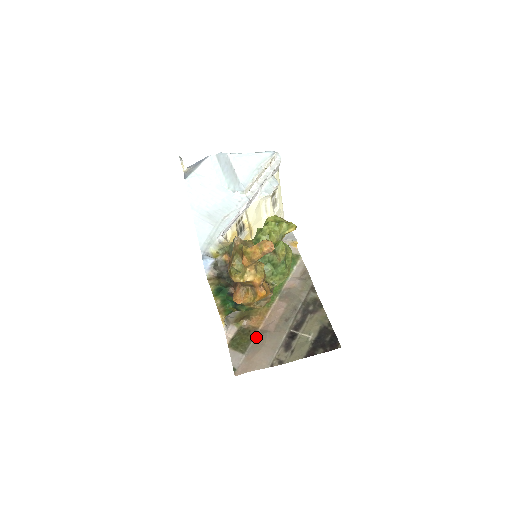
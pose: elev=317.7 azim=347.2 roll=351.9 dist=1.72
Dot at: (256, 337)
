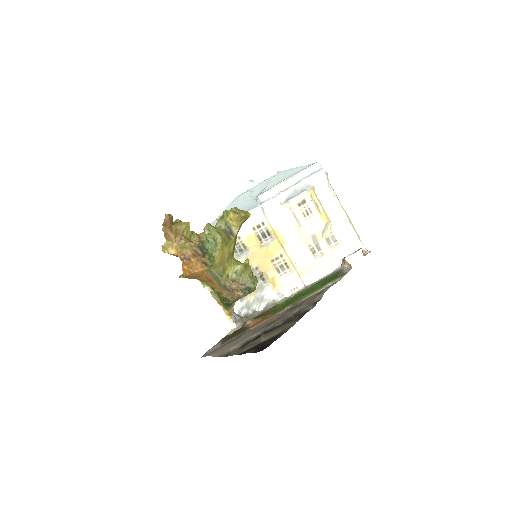
Dot at: (240, 334)
